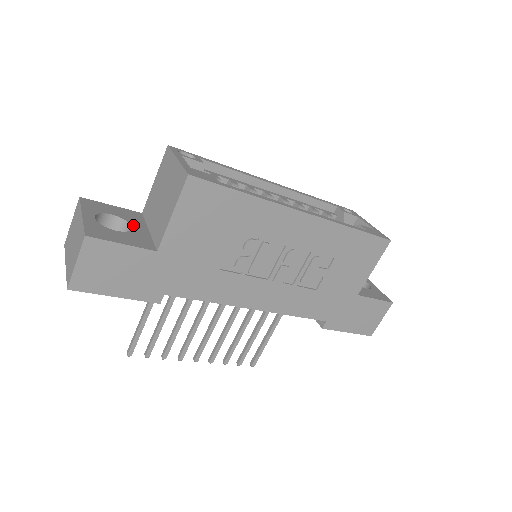
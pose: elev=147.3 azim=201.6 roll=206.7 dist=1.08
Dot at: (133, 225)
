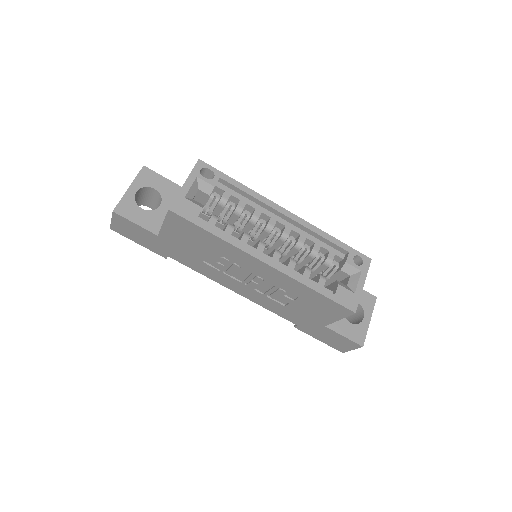
Dot at: (163, 203)
